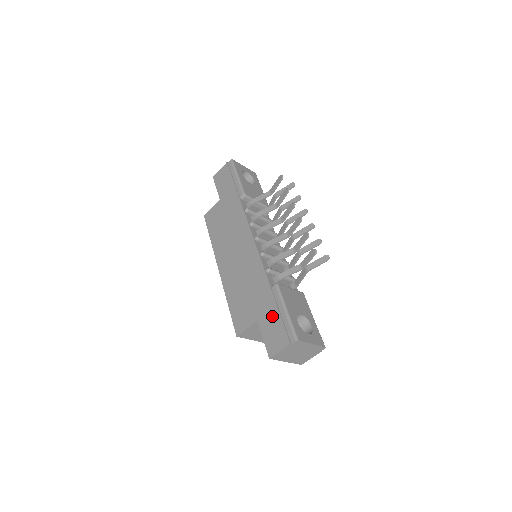
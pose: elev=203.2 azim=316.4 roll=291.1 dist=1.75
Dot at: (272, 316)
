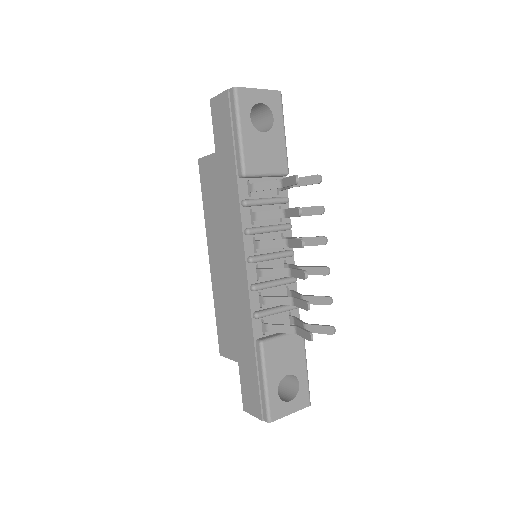
Dot at: (251, 376)
